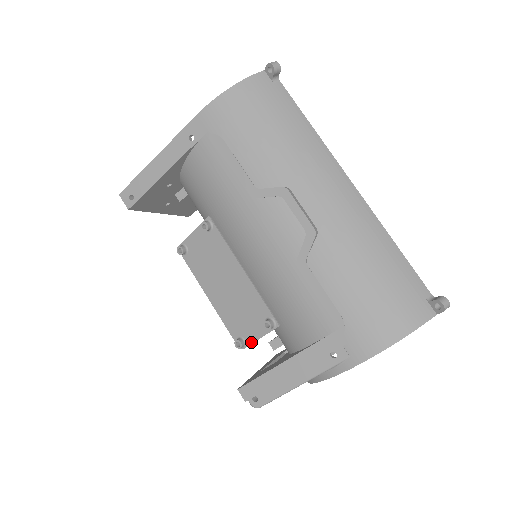
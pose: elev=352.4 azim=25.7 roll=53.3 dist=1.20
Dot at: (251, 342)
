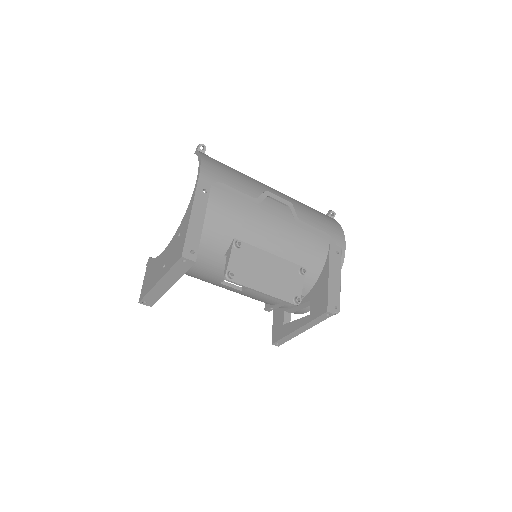
Dot at: (301, 294)
